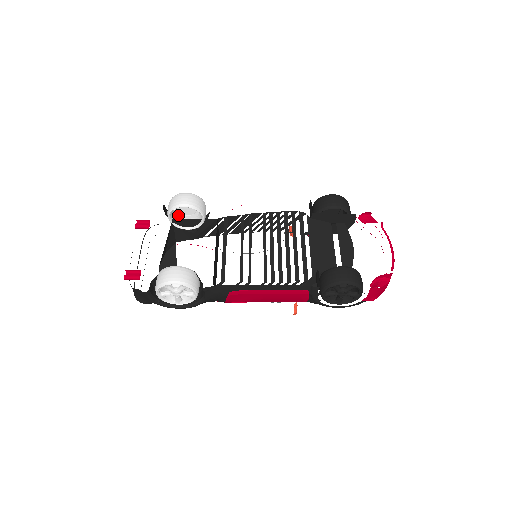
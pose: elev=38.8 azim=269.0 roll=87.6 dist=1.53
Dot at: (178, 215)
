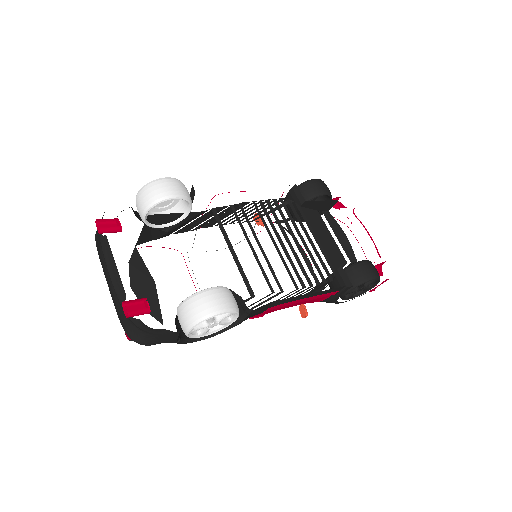
Dot at: occluded
